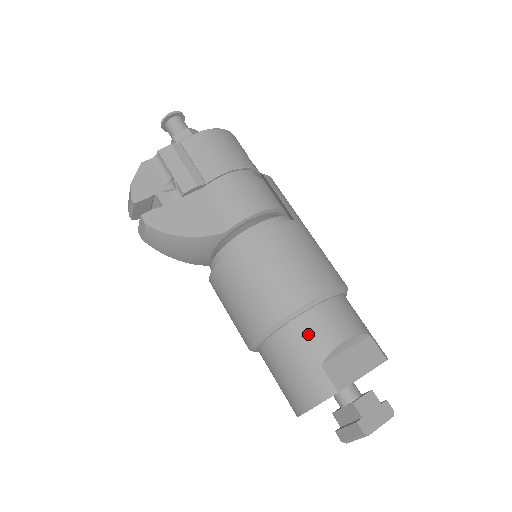
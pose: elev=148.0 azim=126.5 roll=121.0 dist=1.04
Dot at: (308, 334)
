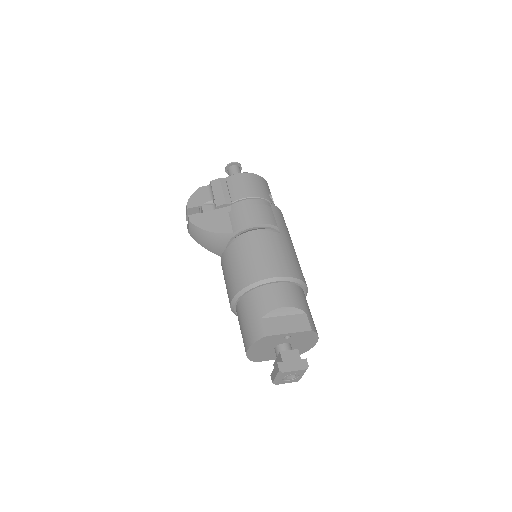
Dot at: (260, 299)
